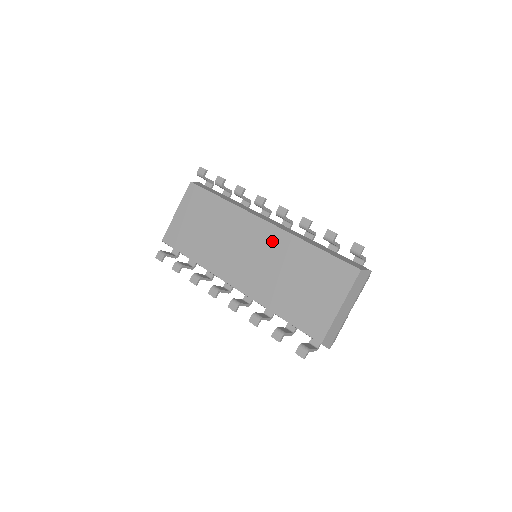
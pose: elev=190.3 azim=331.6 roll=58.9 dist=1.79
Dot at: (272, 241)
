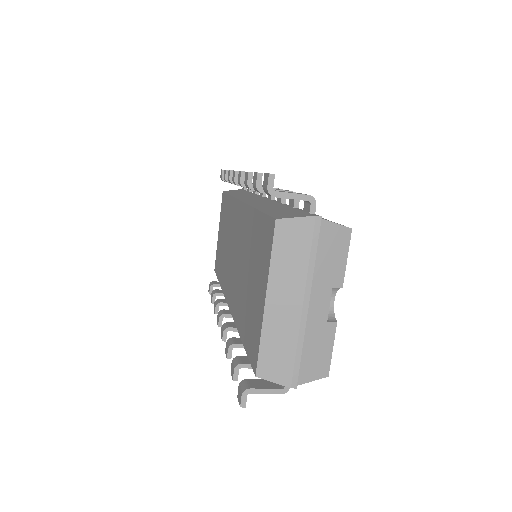
Dot at: (241, 225)
